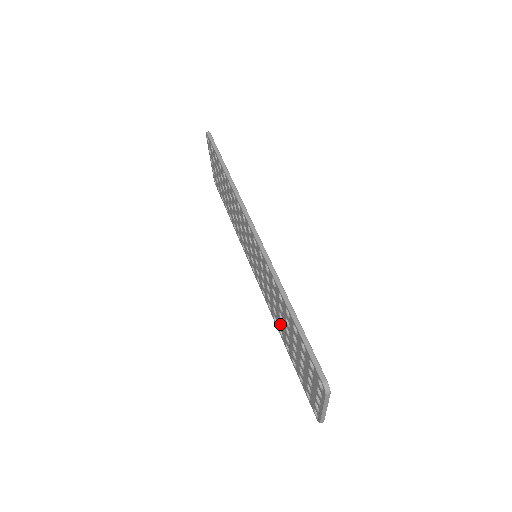
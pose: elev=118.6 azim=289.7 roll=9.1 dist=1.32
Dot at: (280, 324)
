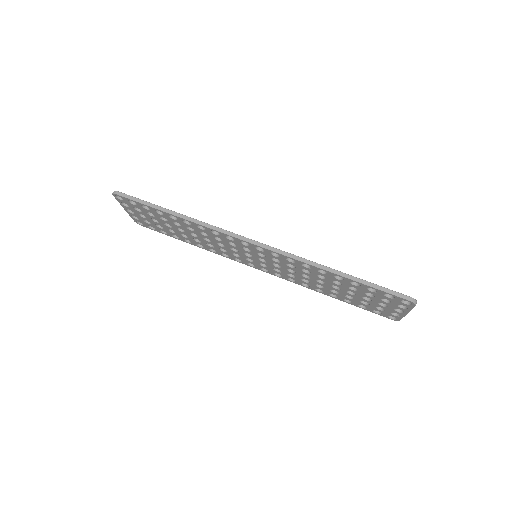
Dot at: (317, 286)
